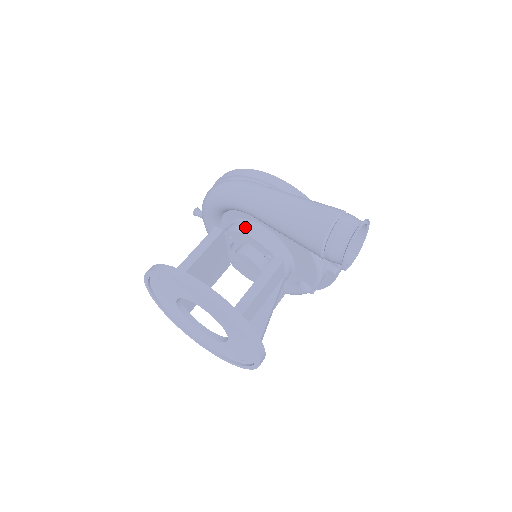
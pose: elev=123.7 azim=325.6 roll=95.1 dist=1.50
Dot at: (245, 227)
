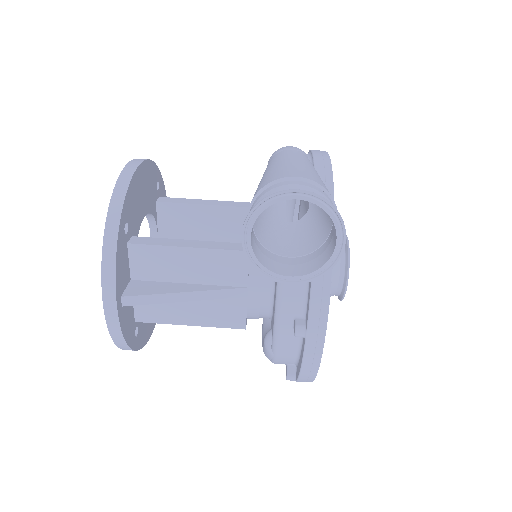
Dot at: occluded
